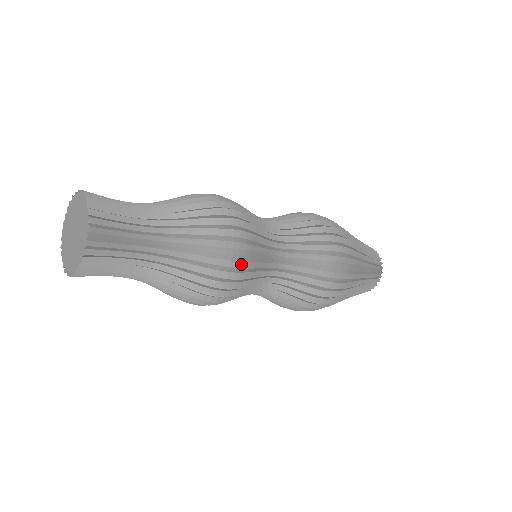
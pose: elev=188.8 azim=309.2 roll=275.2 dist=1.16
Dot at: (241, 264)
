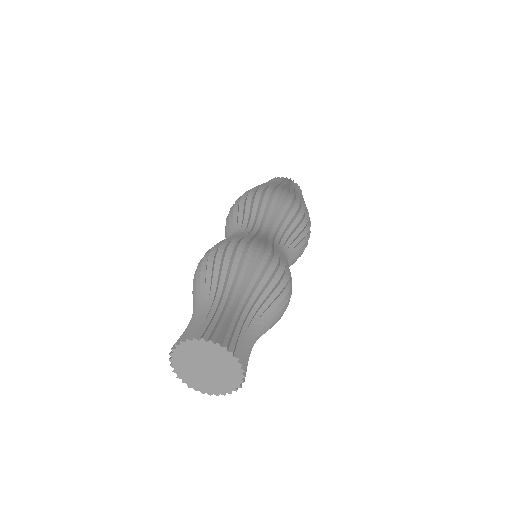
Dot at: (290, 289)
